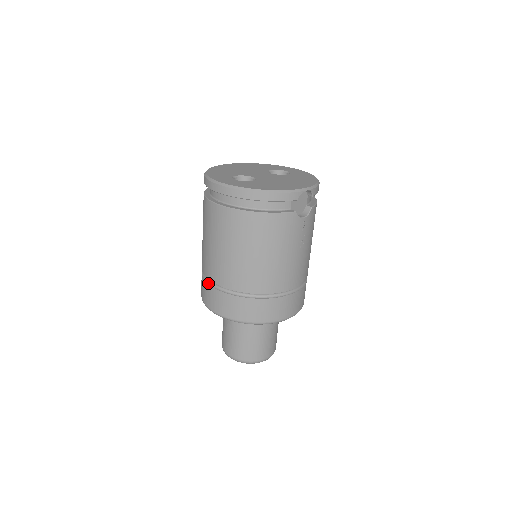
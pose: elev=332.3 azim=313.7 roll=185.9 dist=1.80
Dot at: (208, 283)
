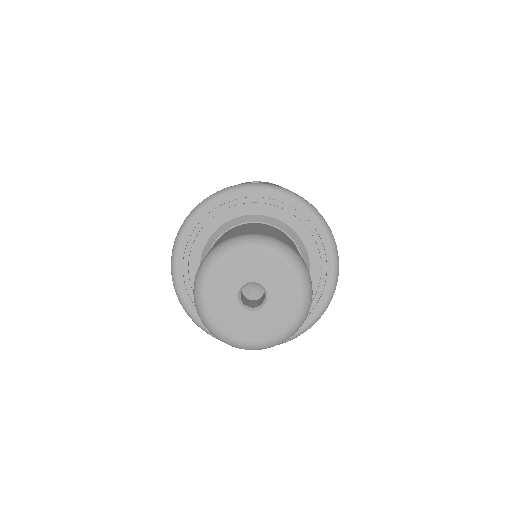
Dot at: occluded
